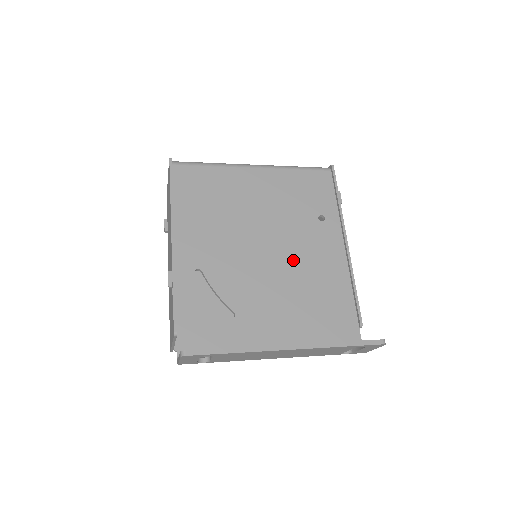
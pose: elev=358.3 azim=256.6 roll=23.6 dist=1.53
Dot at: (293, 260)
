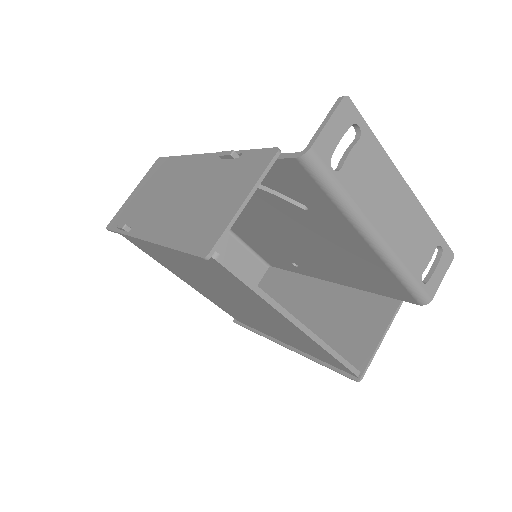
Dot at: occluded
